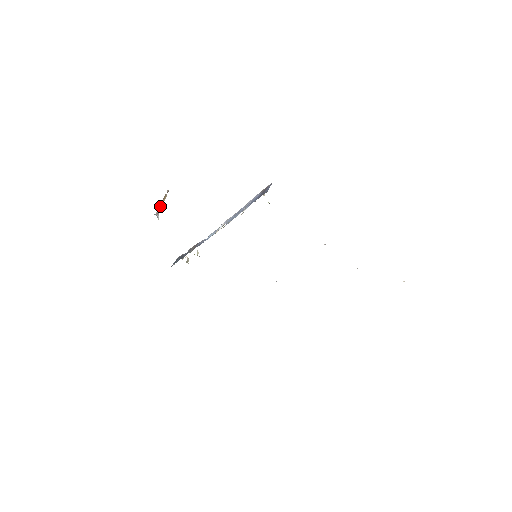
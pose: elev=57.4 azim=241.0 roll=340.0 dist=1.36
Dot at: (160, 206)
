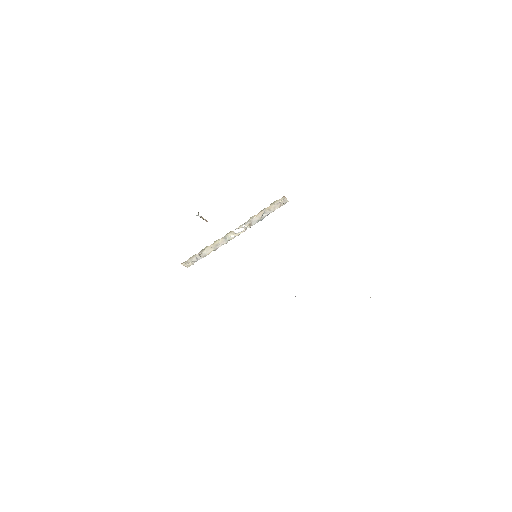
Dot at: (201, 216)
